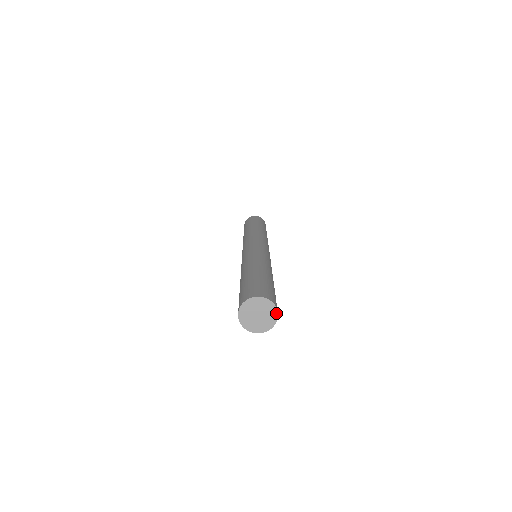
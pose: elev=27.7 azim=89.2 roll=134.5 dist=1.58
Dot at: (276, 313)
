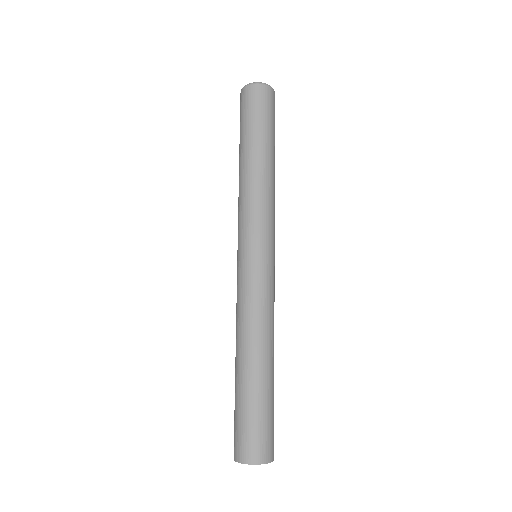
Dot at: (271, 461)
